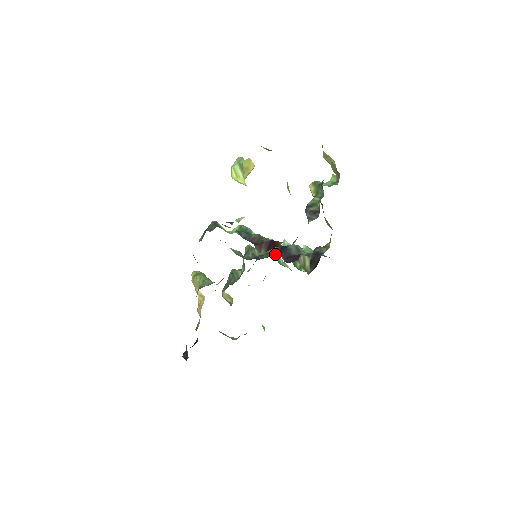
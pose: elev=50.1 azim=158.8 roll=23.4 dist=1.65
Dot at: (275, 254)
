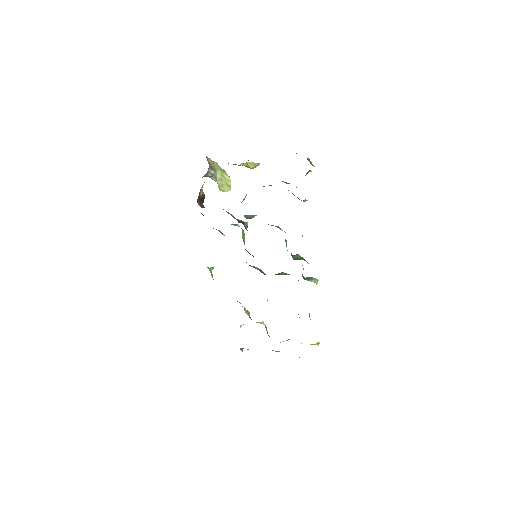
Dot at: (308, 277)
